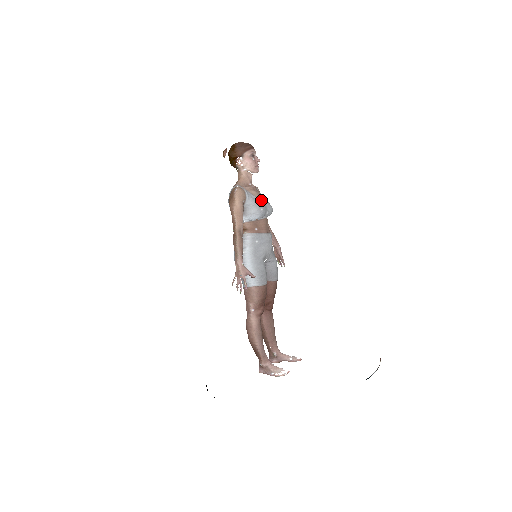
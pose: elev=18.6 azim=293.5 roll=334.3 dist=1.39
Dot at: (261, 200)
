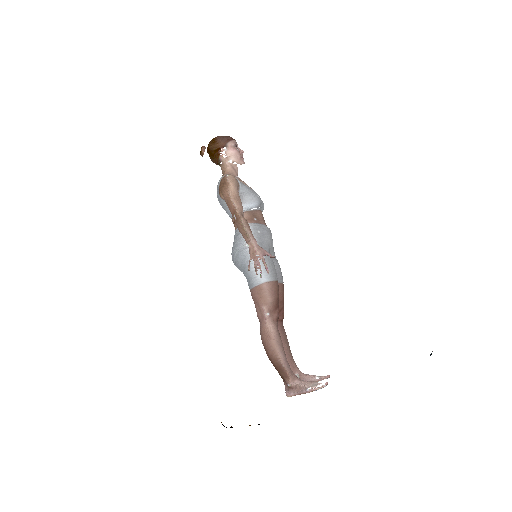
Dot at: (253, 190)
